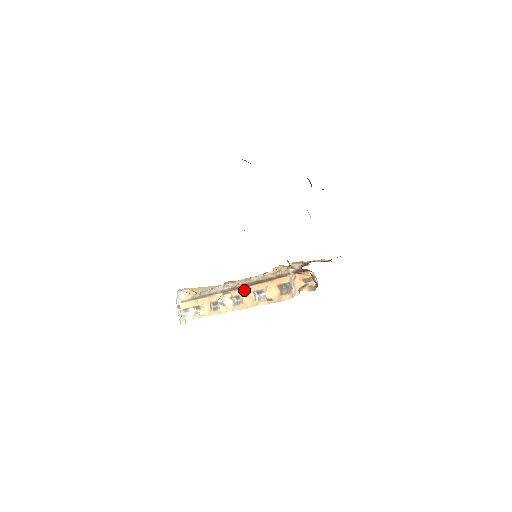
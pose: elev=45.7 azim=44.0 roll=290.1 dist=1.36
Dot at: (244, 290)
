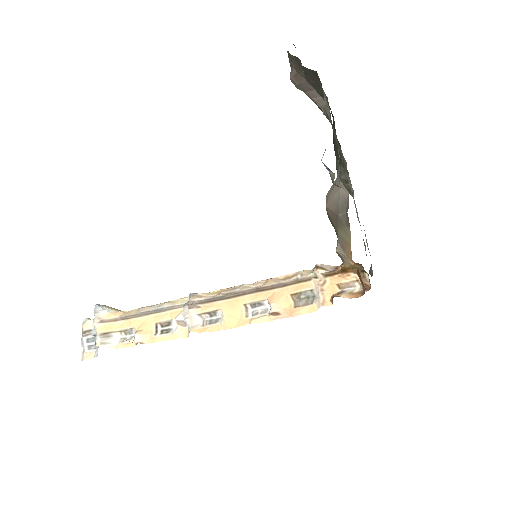
Dot at: (228, 302)
